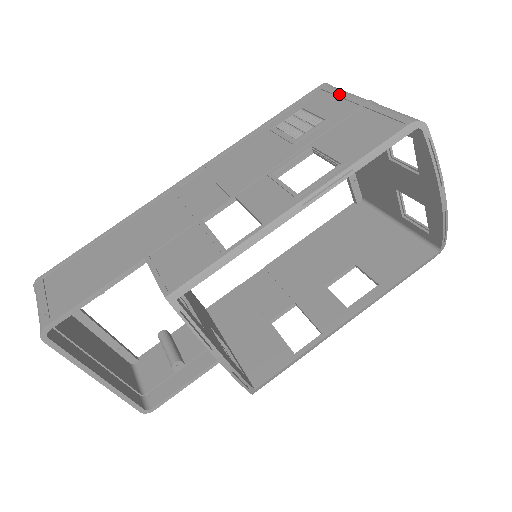
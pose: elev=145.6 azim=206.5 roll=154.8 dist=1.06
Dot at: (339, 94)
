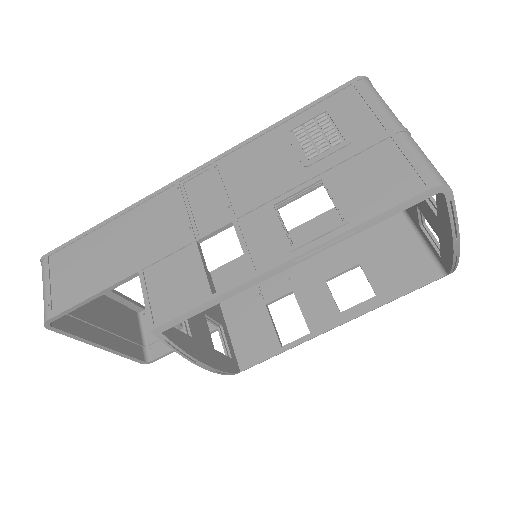
Dot at: (370, 104)
